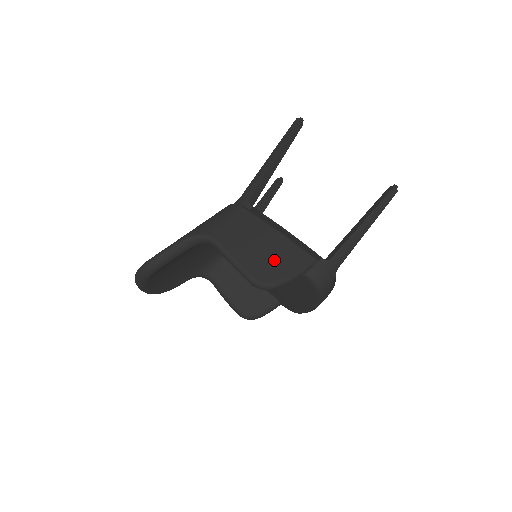
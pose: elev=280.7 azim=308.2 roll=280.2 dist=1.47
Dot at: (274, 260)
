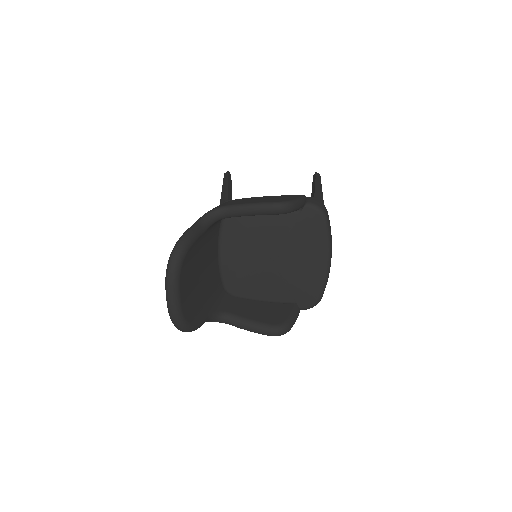
Dot at: (278, 198)
